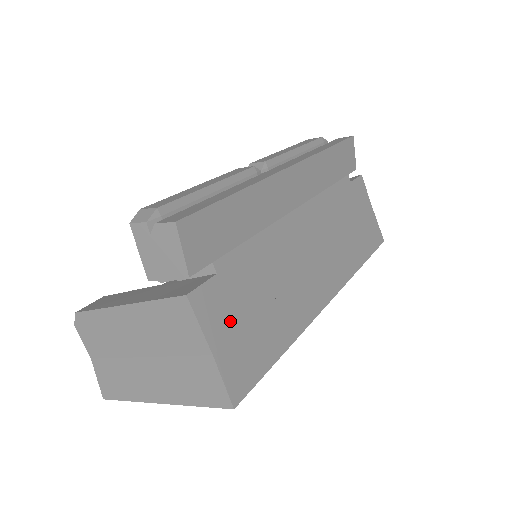
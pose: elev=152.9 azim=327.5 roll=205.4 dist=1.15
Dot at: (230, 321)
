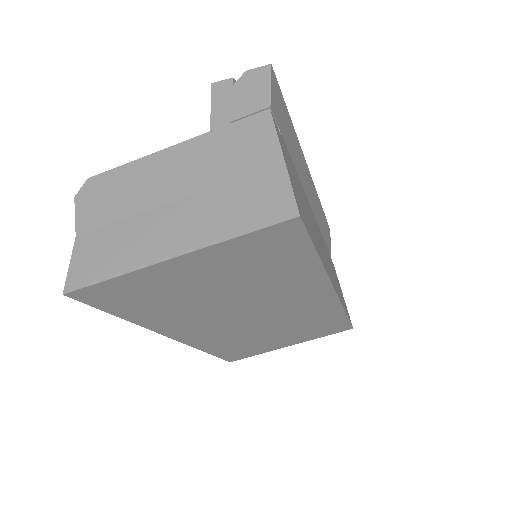
Dot at: (290, 170)
